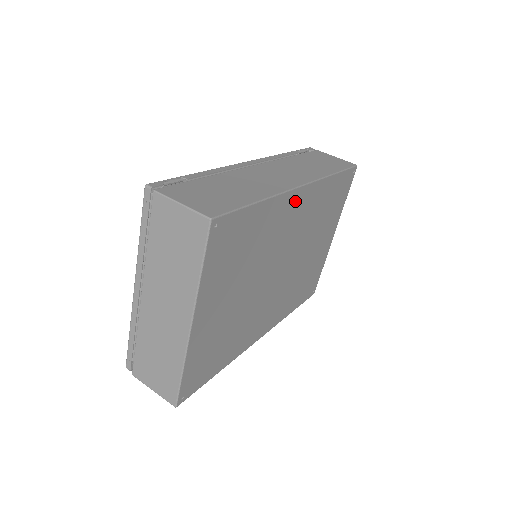
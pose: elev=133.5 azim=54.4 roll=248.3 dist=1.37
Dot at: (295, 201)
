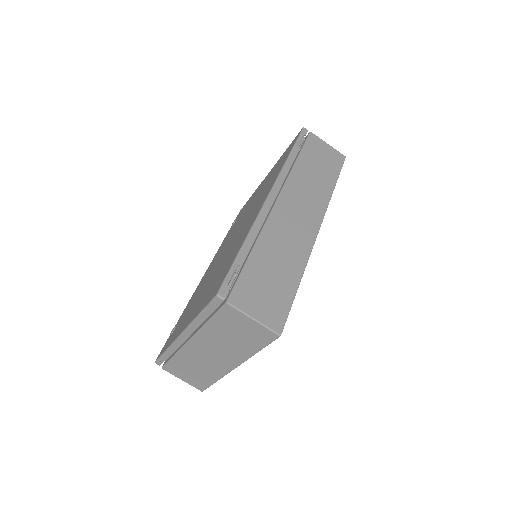
Dot at: occluded
